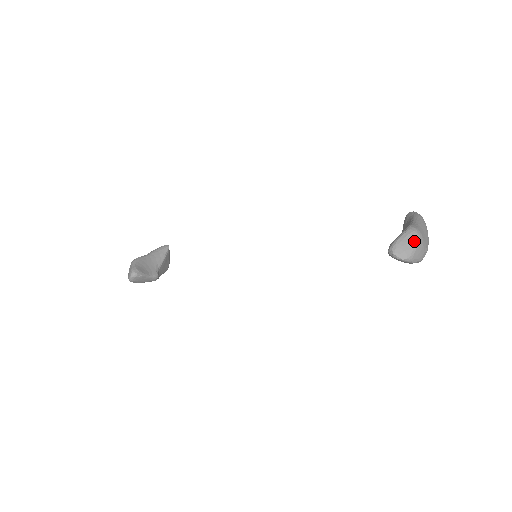
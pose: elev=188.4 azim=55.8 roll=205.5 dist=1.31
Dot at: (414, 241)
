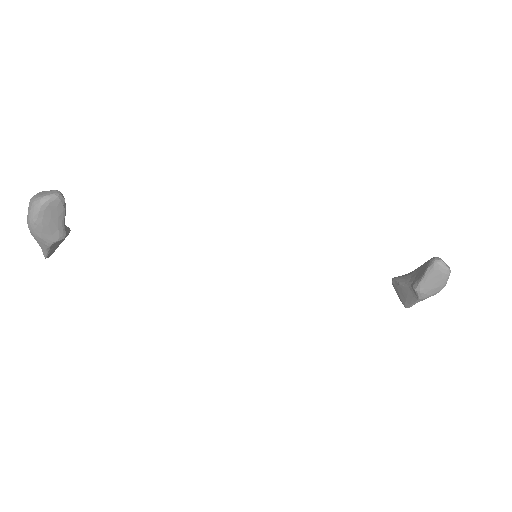
Dot at: occluded
